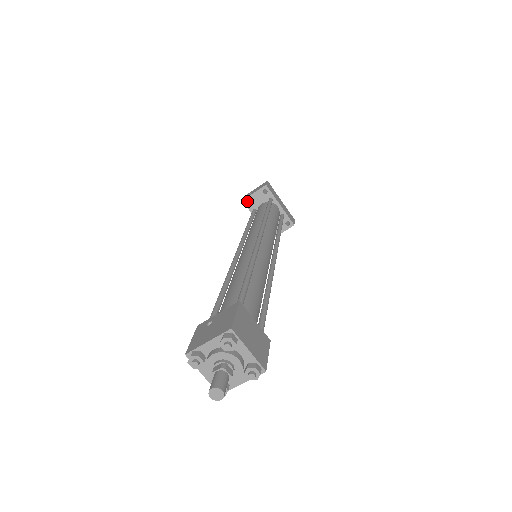
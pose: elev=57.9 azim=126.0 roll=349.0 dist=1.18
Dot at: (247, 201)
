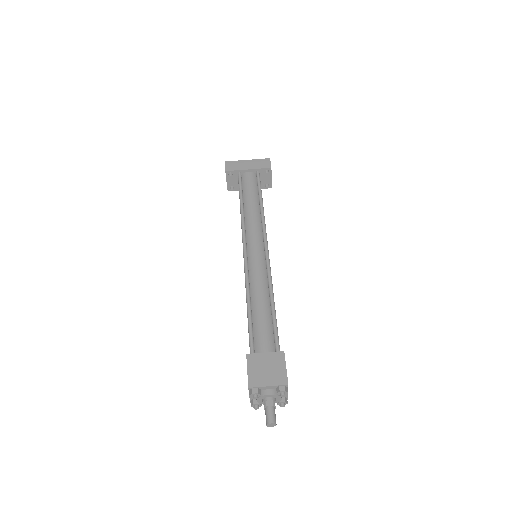
Dot at: (231, 186)
